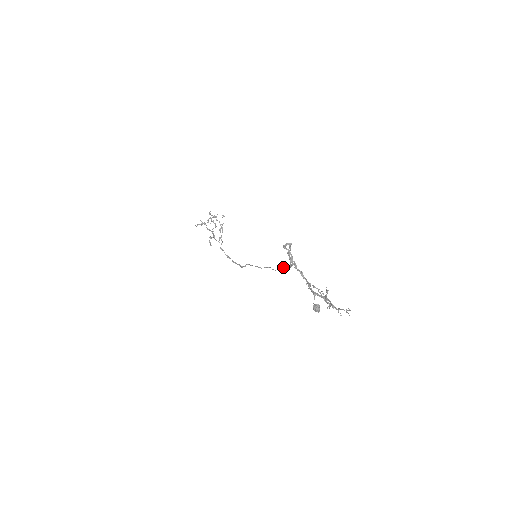
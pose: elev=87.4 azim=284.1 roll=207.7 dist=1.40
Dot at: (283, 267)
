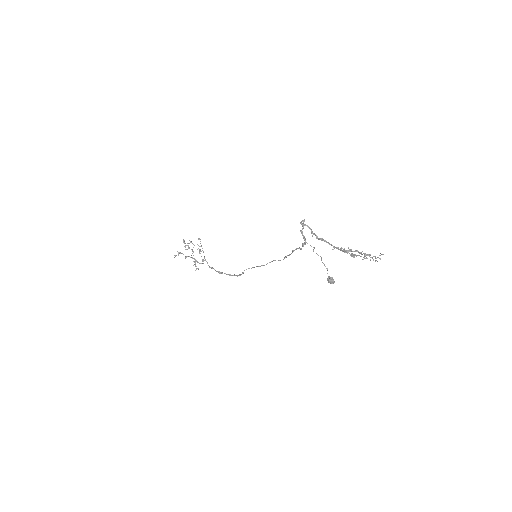
Dot at: (293, 251)
